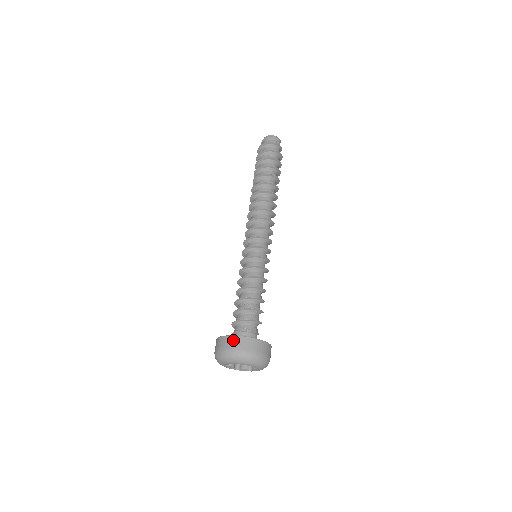
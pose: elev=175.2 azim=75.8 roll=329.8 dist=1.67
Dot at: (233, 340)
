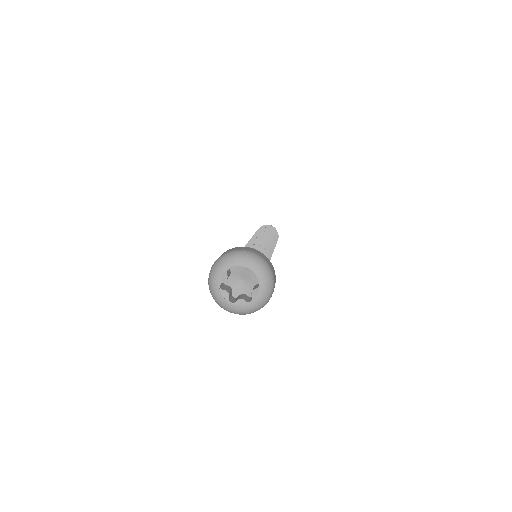
Dot at: (236, 248)
